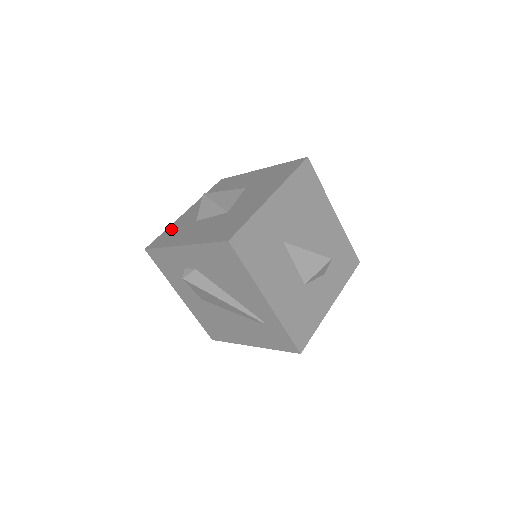
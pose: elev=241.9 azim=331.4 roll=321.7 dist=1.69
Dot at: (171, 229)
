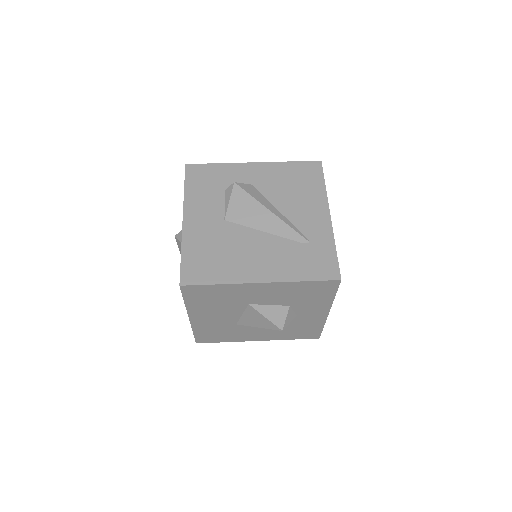
Dot at: occluded
